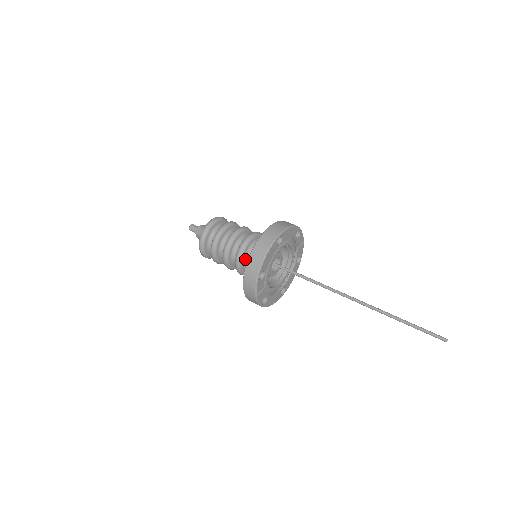
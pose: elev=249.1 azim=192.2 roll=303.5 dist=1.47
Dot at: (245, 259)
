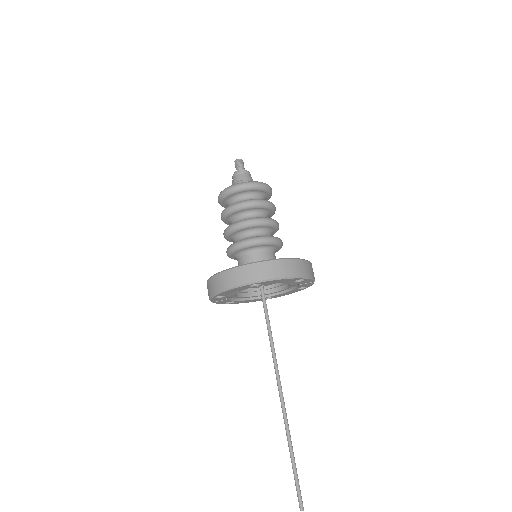
Dot at: (236, 255)
